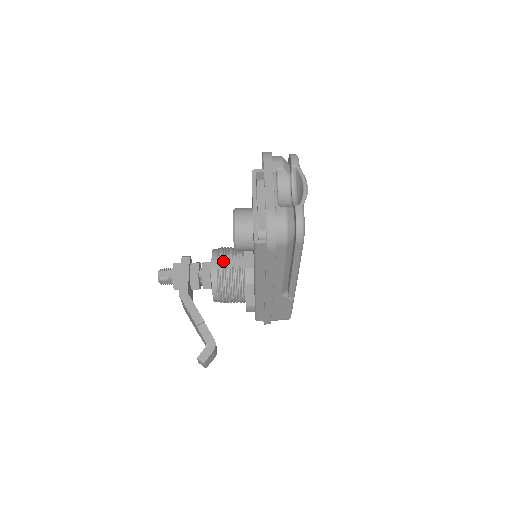
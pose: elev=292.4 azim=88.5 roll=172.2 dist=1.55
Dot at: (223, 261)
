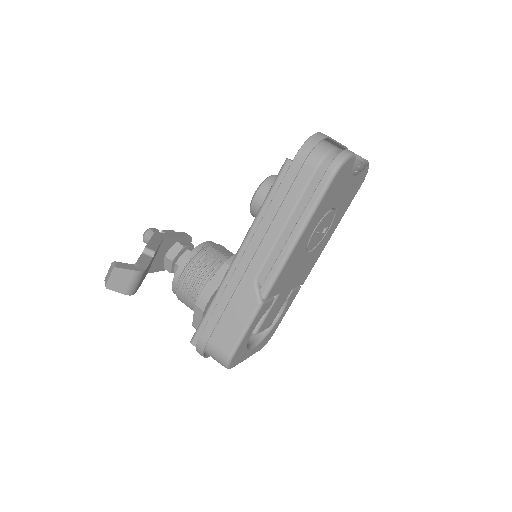
Dot at: (220, 247)
